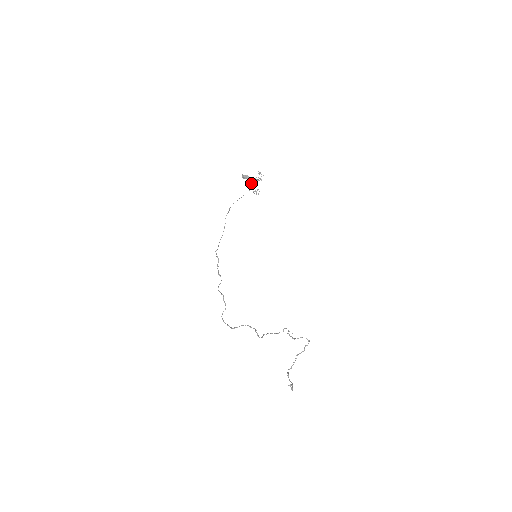
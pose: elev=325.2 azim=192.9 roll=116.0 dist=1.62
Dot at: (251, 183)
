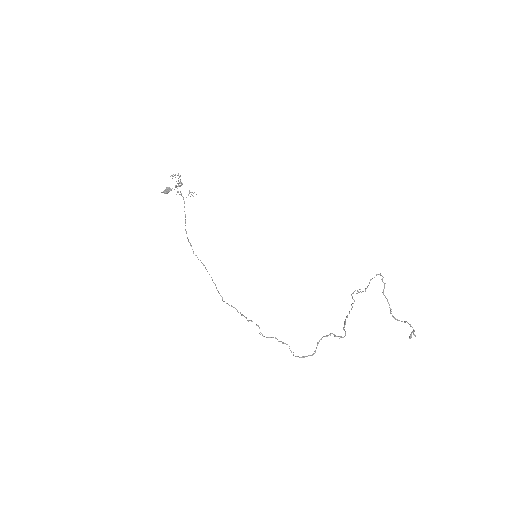
Dot at: occluded
